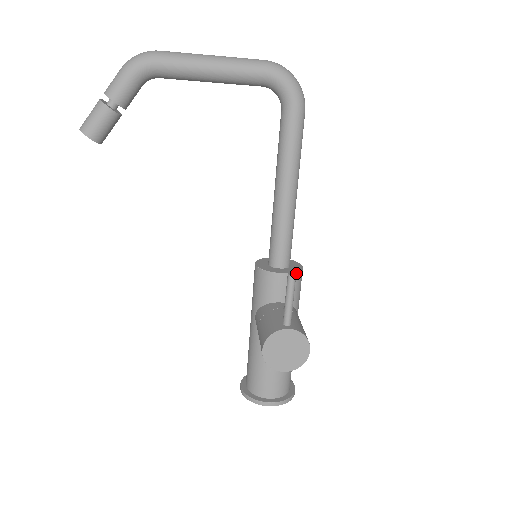
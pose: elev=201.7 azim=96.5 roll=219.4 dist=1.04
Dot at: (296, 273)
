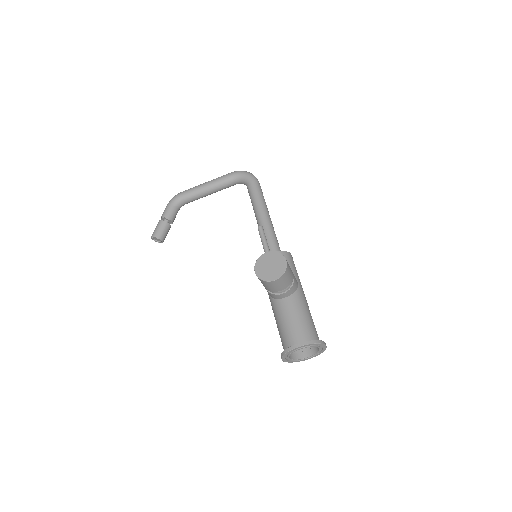
Dot at: (282, 252)
